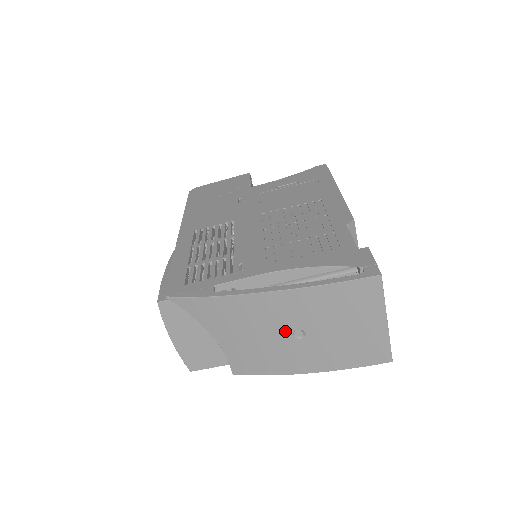
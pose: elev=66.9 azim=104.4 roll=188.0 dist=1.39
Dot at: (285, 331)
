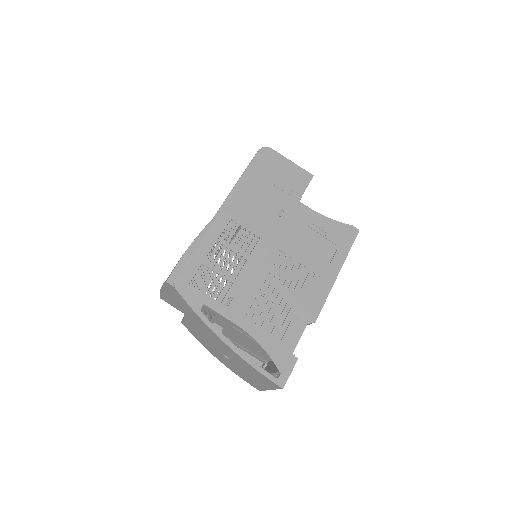
Dot at: (221, 350)
